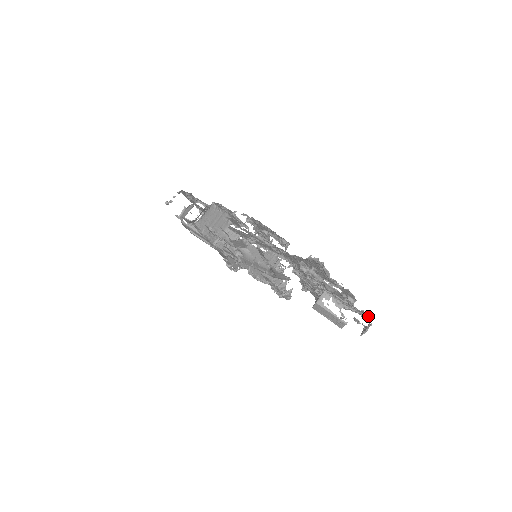
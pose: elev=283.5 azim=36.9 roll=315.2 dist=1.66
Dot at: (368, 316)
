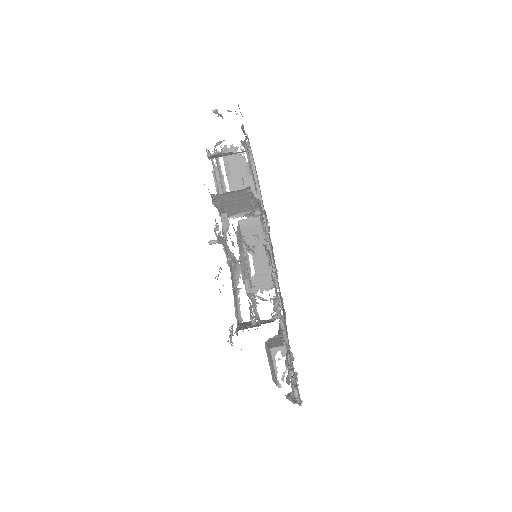
Dot at: occluded
